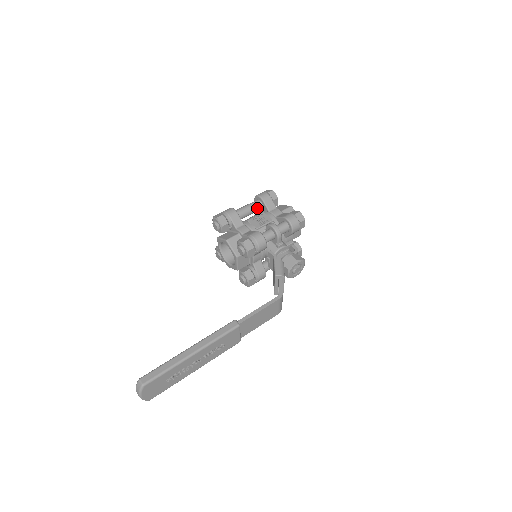
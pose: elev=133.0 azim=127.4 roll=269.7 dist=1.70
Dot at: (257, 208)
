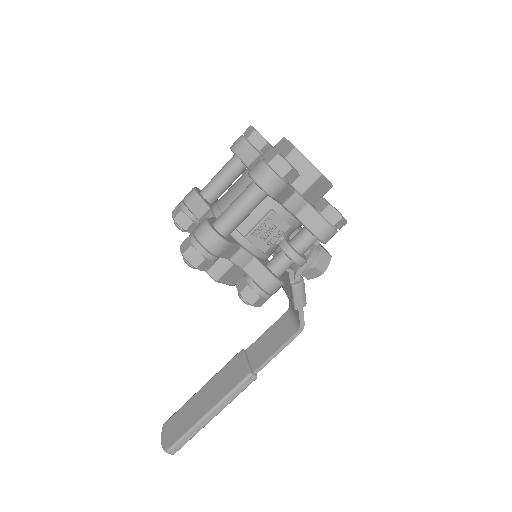
Dot at: (259, 203)
